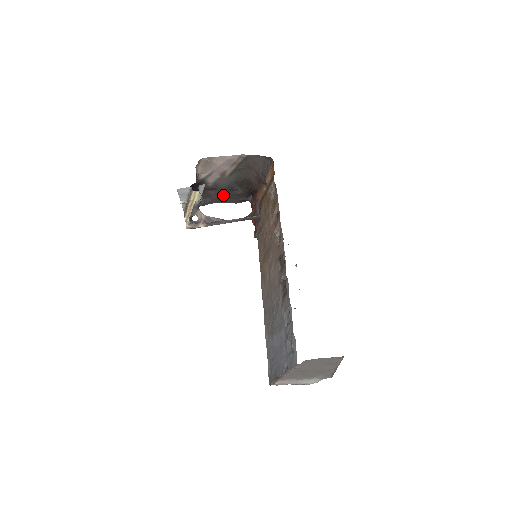
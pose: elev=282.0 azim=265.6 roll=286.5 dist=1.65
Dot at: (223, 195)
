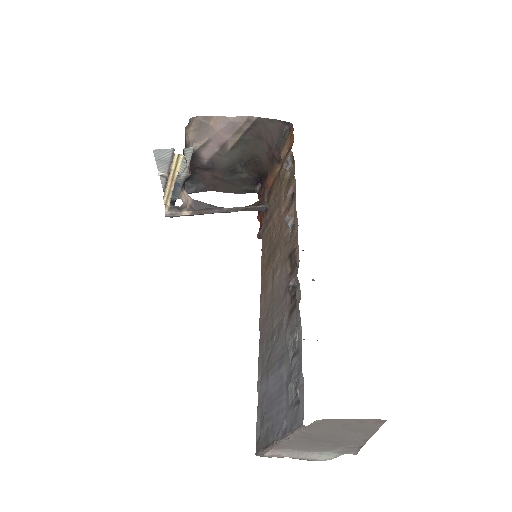
Dot at: (221, 179)
